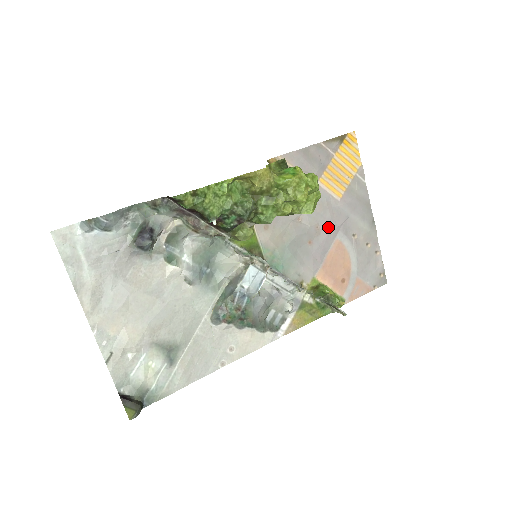
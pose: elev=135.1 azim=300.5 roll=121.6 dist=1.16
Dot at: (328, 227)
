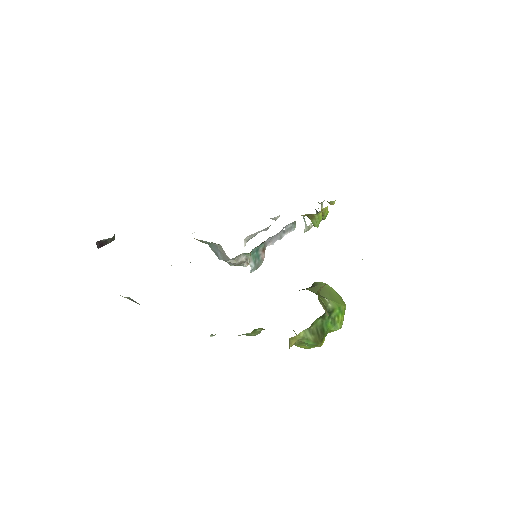
Dot at: occluded
